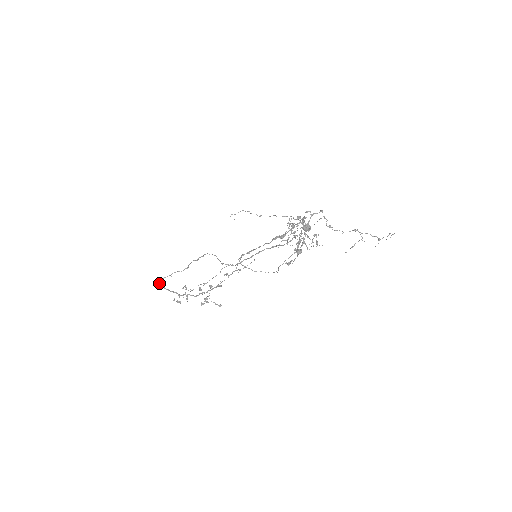
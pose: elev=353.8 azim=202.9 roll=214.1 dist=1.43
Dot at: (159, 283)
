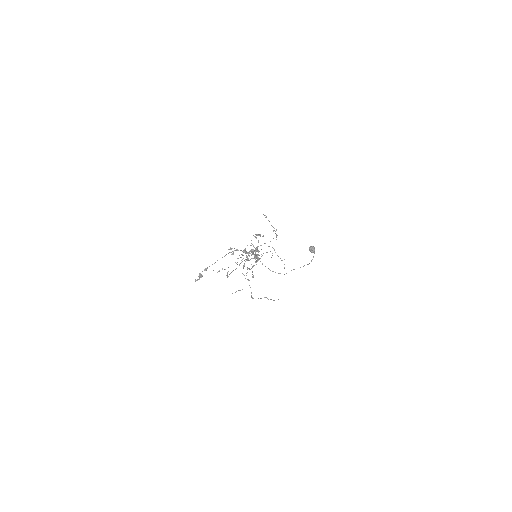
Dot at: occluded
